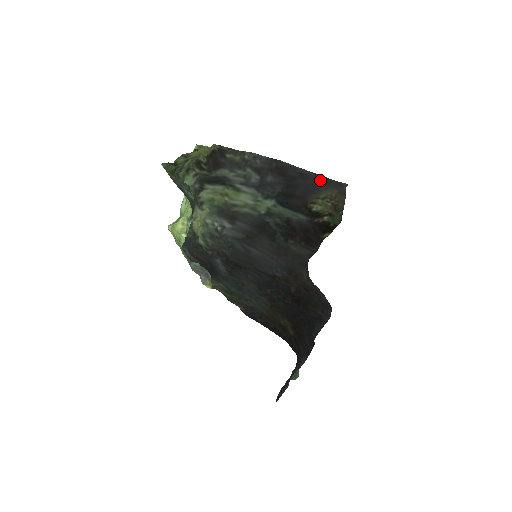
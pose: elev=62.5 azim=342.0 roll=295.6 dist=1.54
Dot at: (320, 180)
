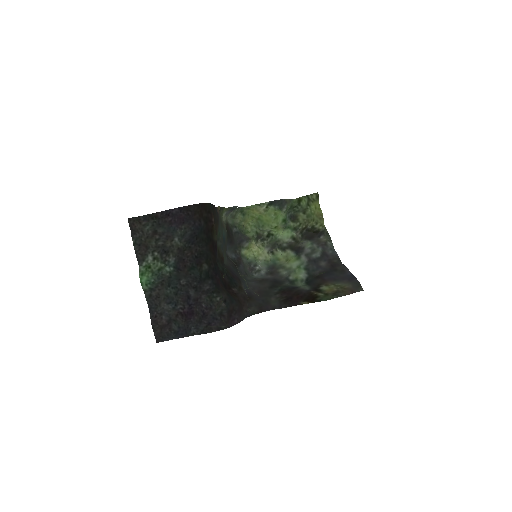
Dot at: (350, 277)
